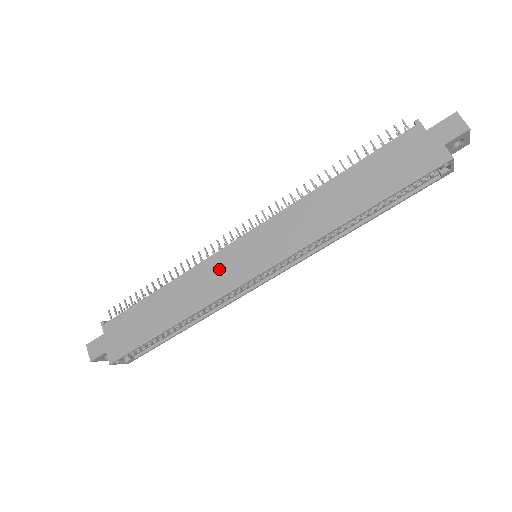
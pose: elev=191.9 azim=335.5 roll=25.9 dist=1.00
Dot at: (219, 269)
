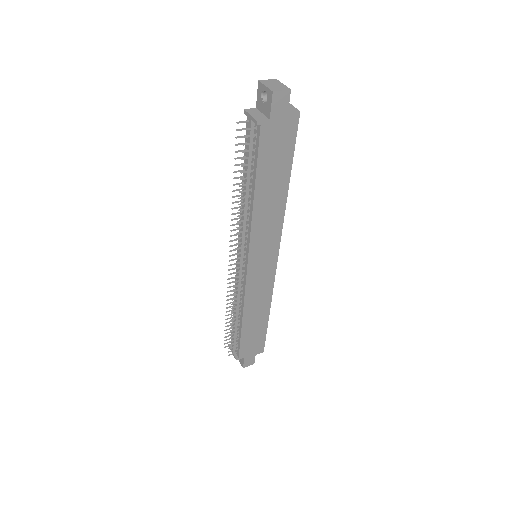
Dot at: (257, 284)
